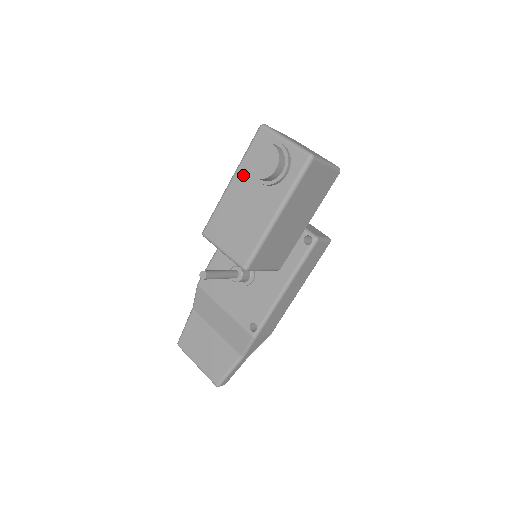
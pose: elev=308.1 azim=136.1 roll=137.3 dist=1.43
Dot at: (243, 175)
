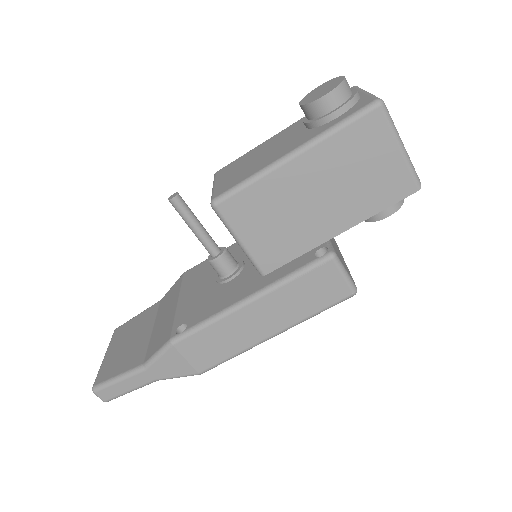
Dot at: (298, 124)
